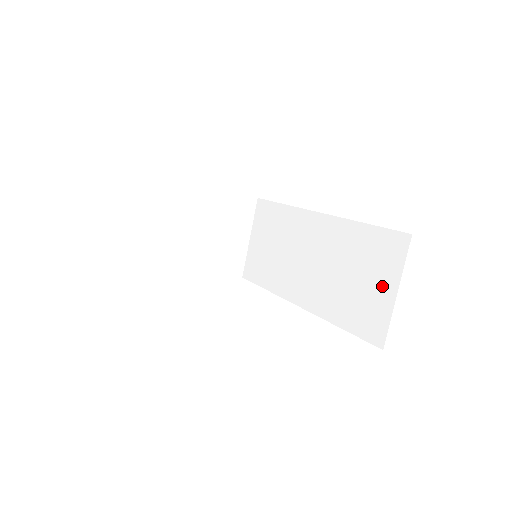
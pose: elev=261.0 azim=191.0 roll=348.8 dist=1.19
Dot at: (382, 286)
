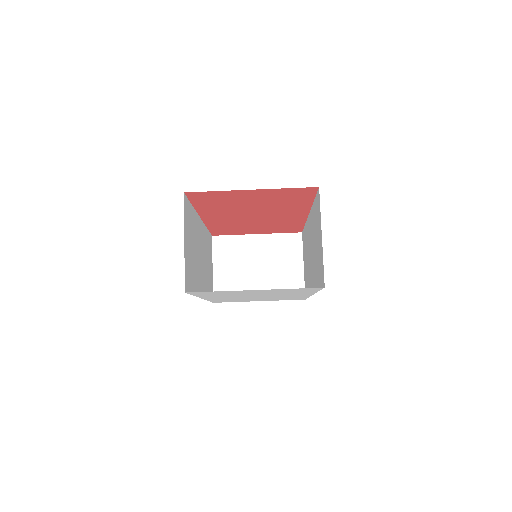
Dot at: (319, 238)
